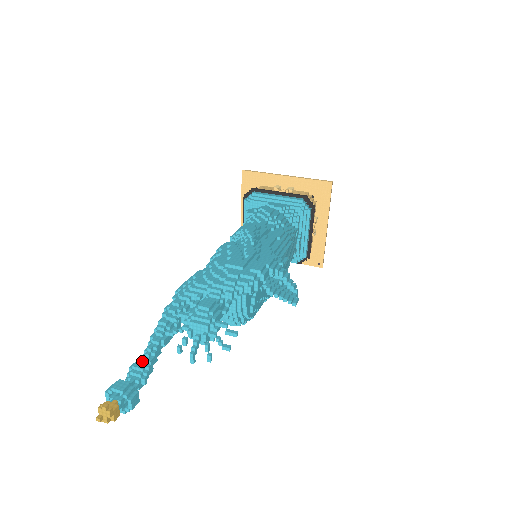
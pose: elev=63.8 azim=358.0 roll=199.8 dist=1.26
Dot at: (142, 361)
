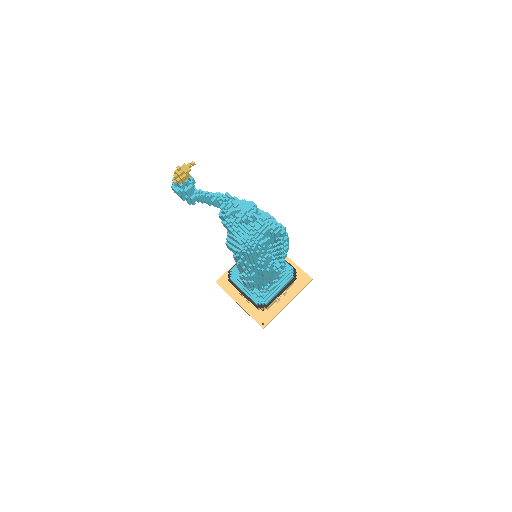
Dot at: (201, 190)
